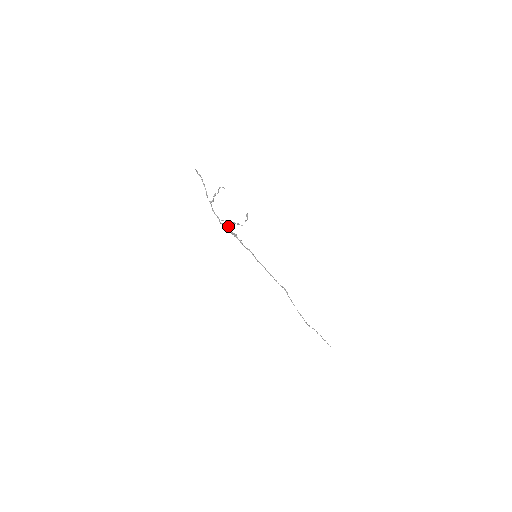
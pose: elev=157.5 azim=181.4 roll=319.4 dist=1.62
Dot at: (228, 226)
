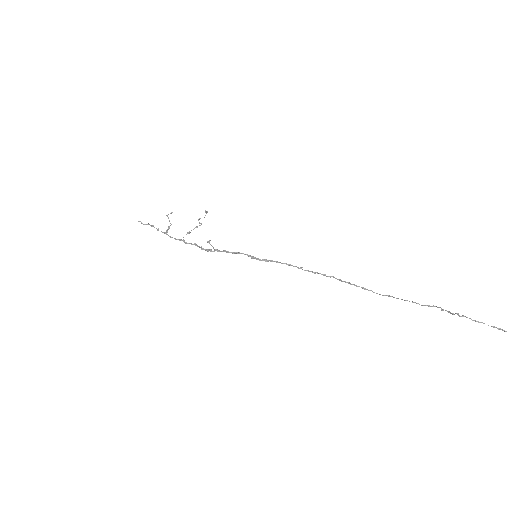
Dot at: (201, 246)
